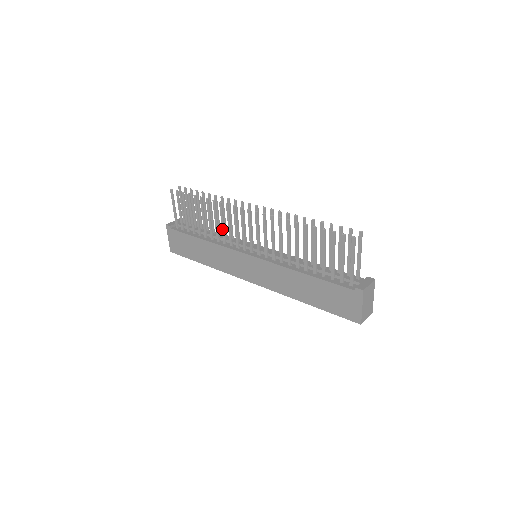
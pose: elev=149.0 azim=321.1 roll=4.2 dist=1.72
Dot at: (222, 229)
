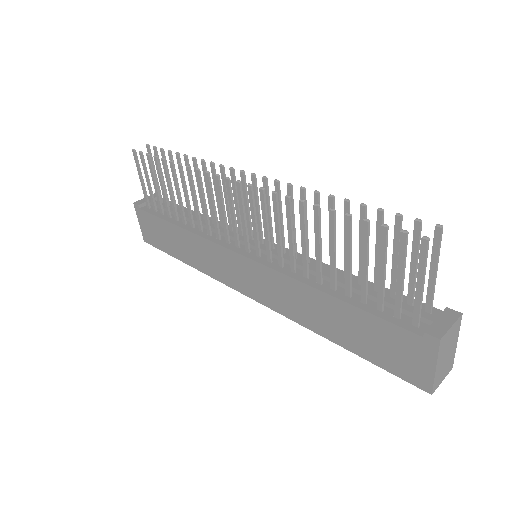
Dot at: (204, 212)
